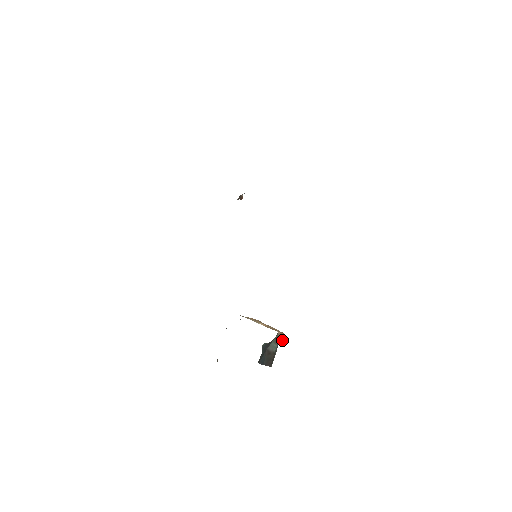
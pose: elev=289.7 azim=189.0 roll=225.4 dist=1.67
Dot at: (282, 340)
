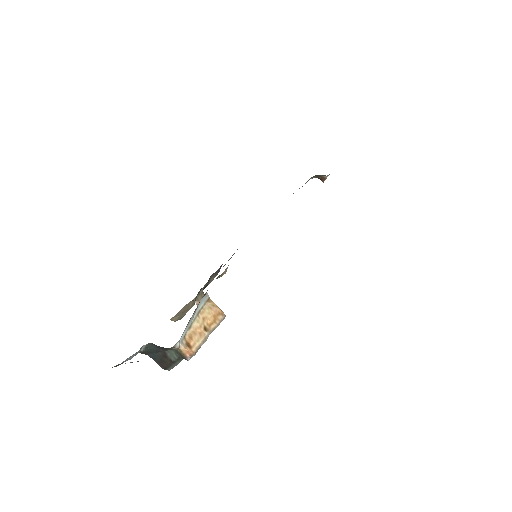
Dot at: (184, 358)
